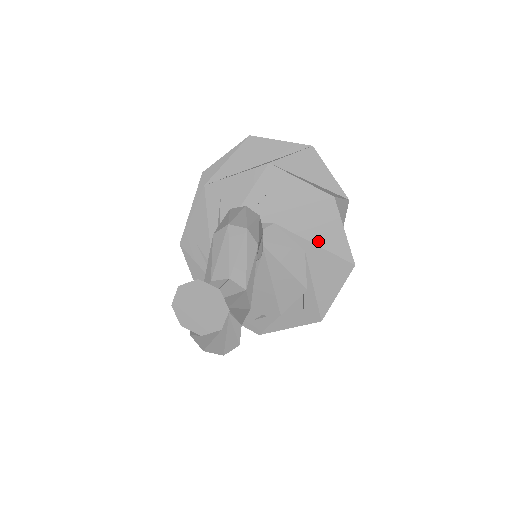
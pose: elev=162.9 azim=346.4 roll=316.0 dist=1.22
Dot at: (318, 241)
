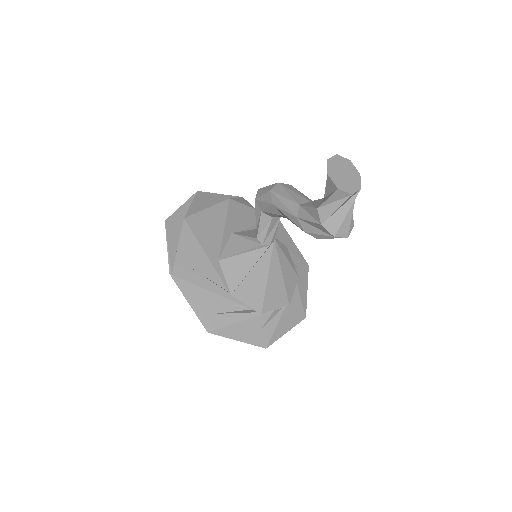
Dot at: occluded
